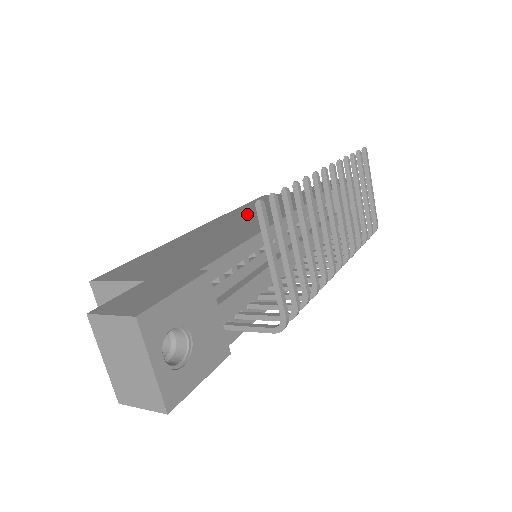
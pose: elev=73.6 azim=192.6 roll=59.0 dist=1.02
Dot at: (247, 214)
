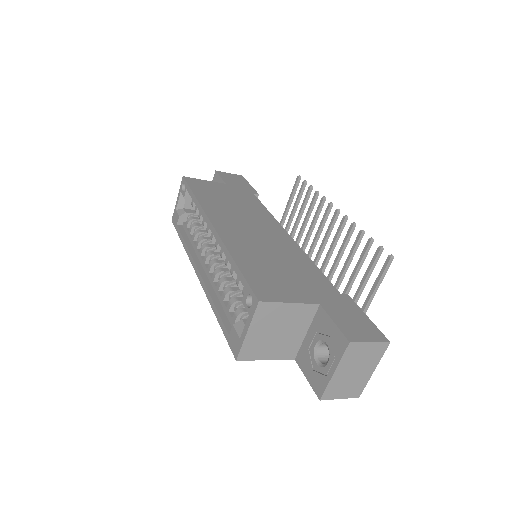
Dot at: (233, 213)
